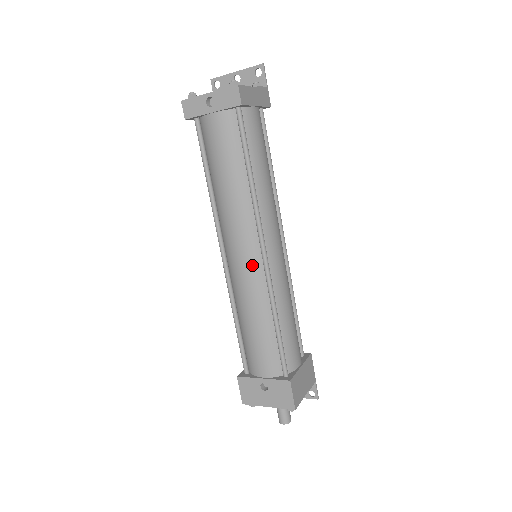
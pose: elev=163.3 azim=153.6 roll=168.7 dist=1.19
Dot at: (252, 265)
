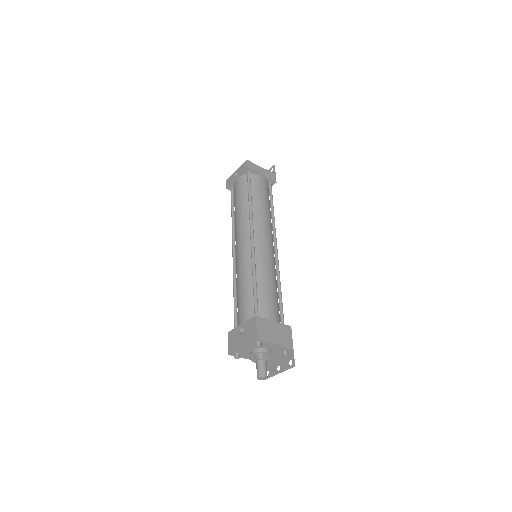
Dot at: (245, 248)
